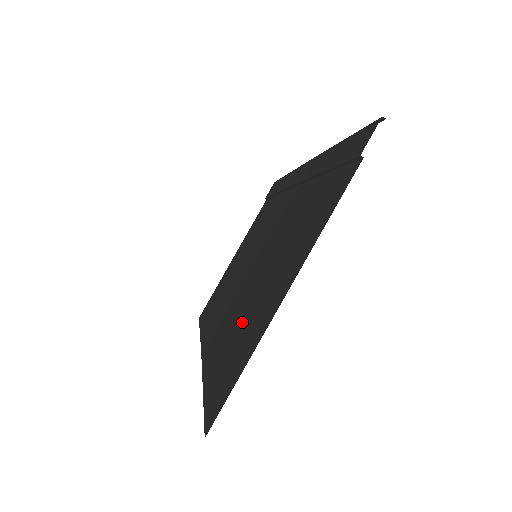
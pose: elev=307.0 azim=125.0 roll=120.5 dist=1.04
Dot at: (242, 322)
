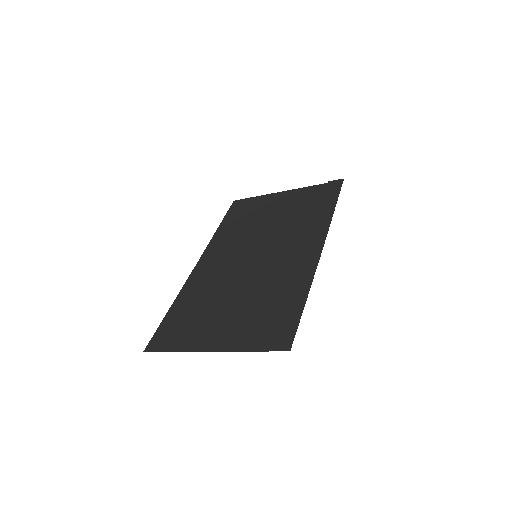
Dot at: (201, 309)
